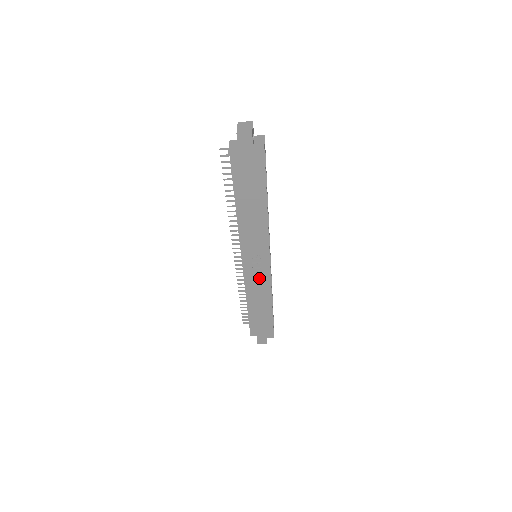
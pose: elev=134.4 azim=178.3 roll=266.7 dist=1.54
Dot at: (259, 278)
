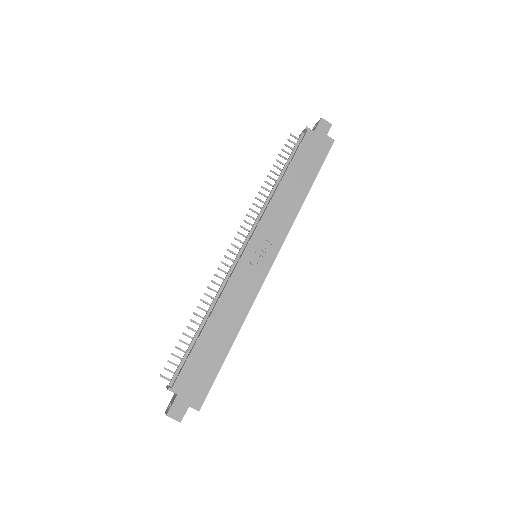
Dot at: (249, 279)
